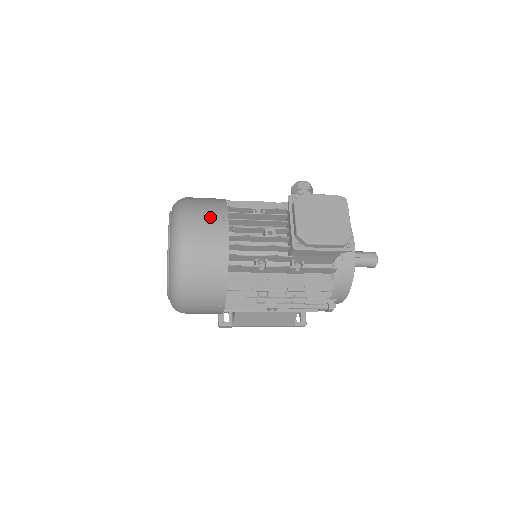
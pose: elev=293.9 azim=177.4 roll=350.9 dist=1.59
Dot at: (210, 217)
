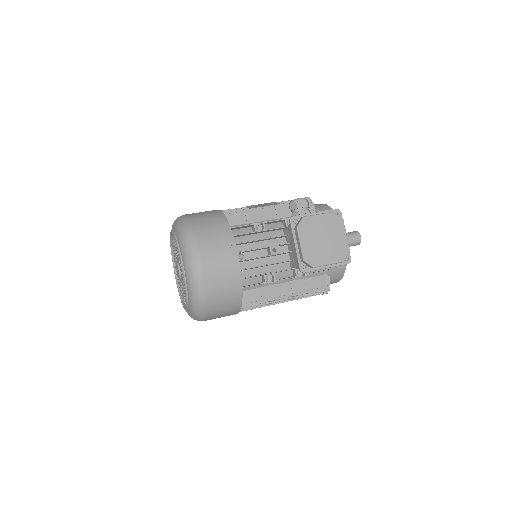
Dot at: (219, 246)
